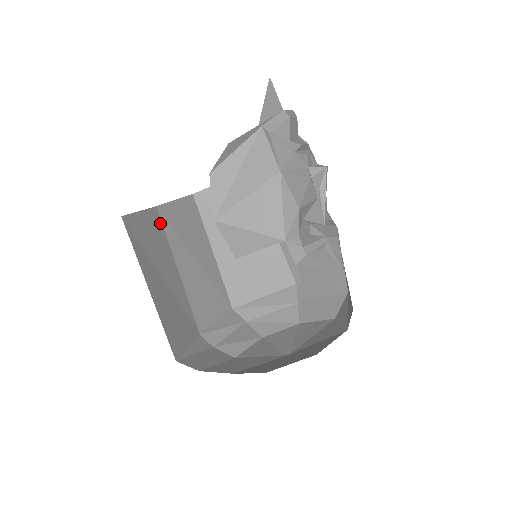
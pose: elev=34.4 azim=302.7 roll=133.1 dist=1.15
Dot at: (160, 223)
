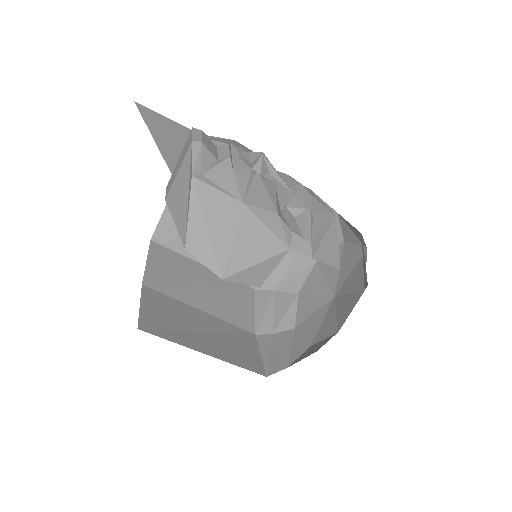
Dot at: (157, 293)
